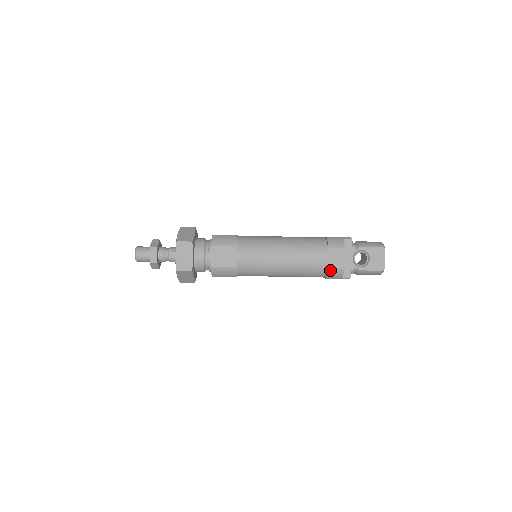
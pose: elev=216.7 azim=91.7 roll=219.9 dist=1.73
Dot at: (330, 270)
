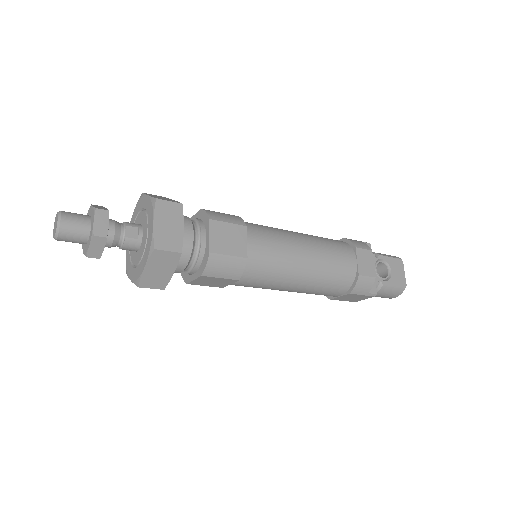
Dot at: (361, 277)
